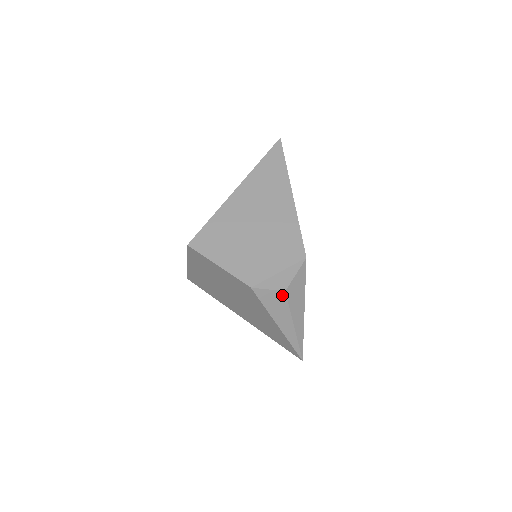
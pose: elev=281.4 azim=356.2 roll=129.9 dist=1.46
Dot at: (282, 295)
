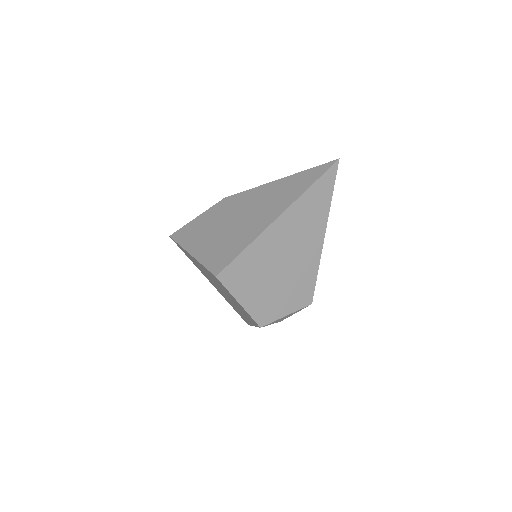
Dot at: occluded
